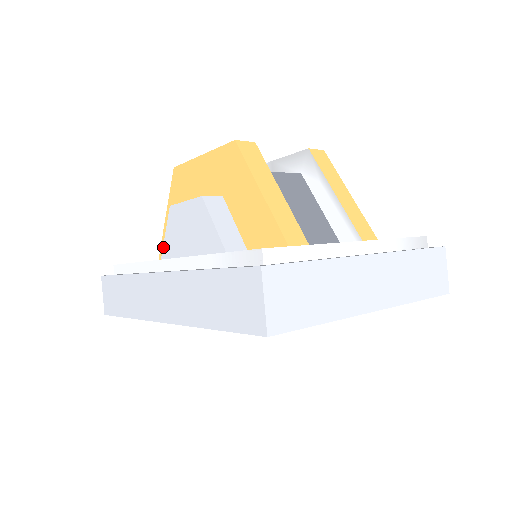
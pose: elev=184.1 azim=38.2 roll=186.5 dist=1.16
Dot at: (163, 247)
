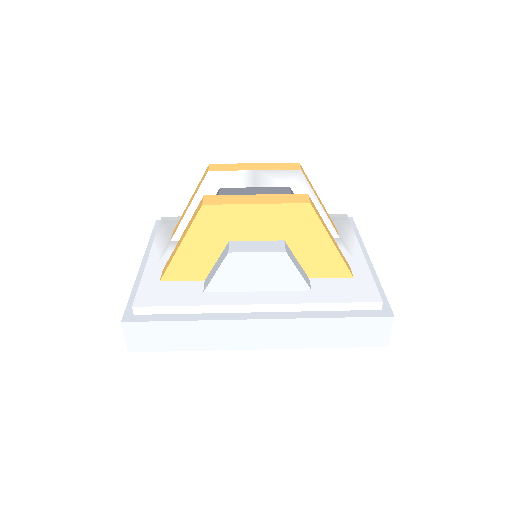
Dot at: (210, 283)
